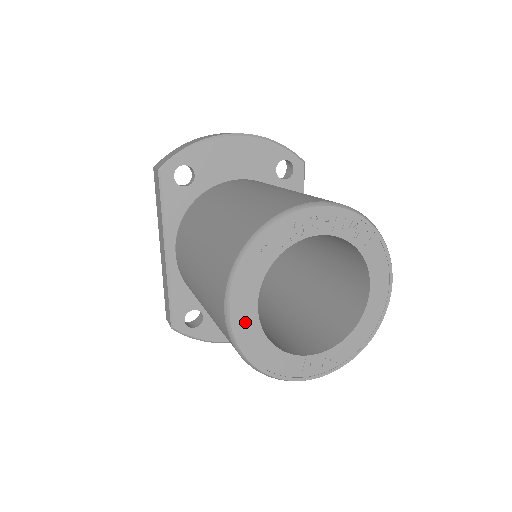
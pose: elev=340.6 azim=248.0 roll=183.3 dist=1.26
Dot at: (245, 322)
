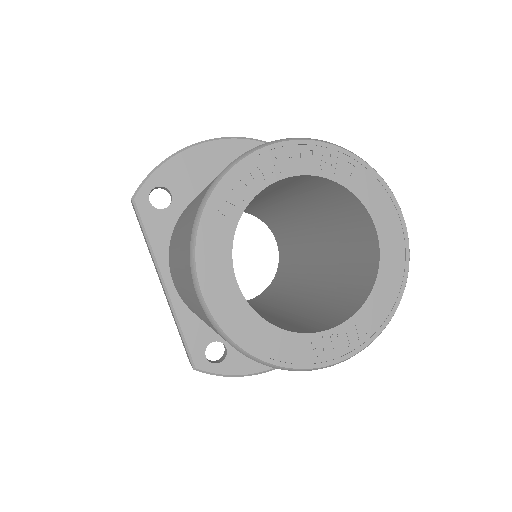
Dot at: (226, 303)
